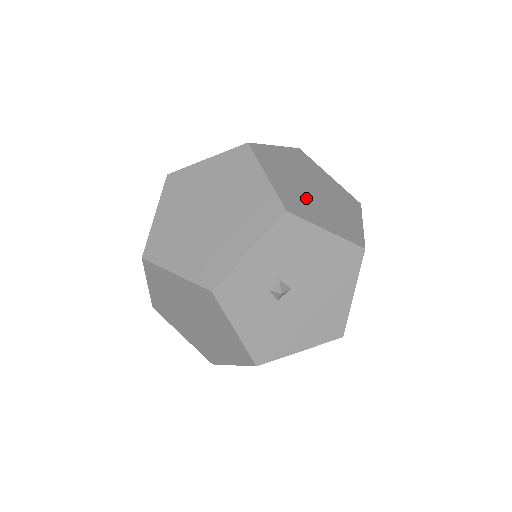
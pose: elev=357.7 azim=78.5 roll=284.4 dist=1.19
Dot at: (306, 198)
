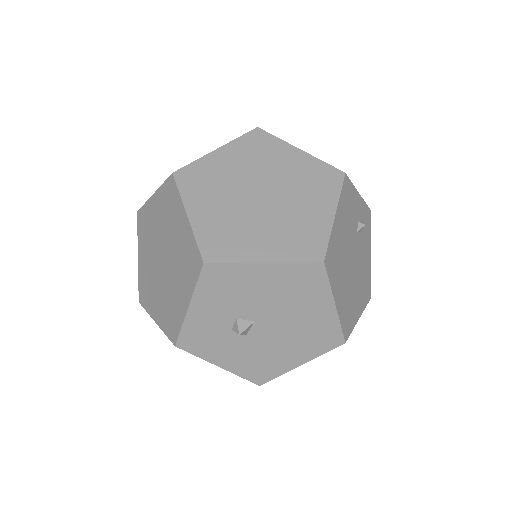
Dot at: (243, 221)
